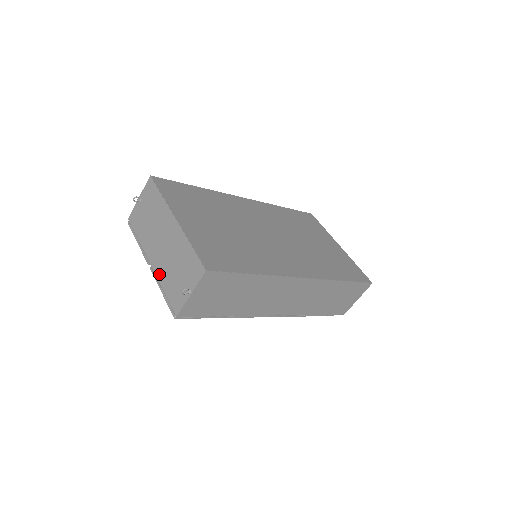
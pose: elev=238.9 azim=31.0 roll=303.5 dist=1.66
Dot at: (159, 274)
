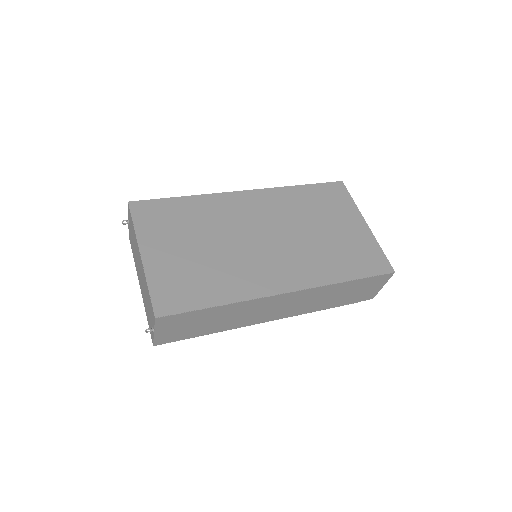
Dot at: (143, 300)
